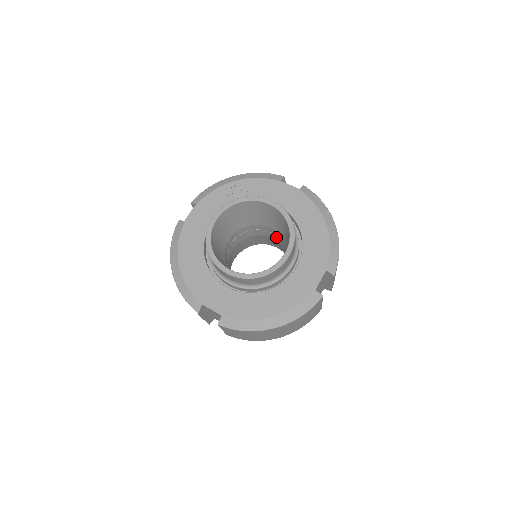
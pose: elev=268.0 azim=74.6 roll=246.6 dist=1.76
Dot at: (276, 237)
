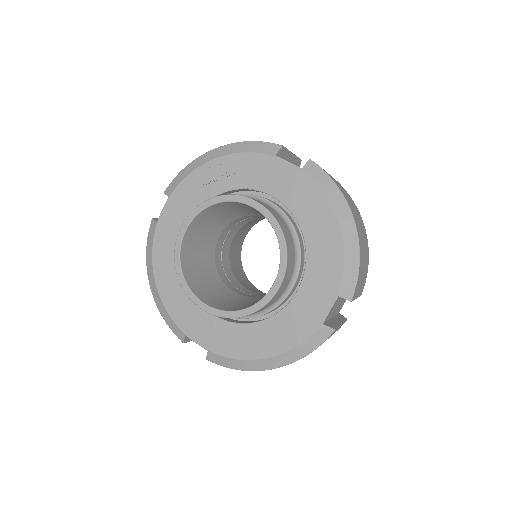
Dot at: occluded
